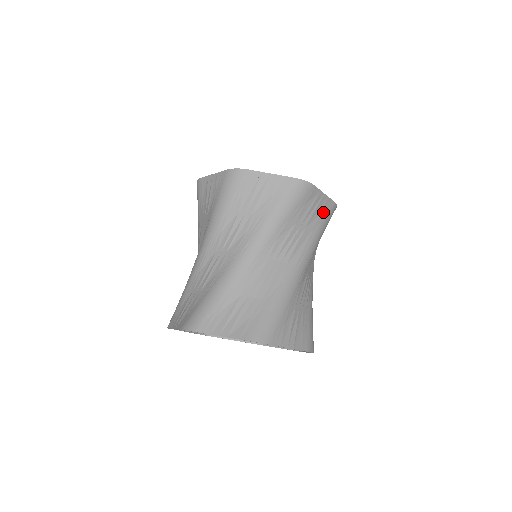
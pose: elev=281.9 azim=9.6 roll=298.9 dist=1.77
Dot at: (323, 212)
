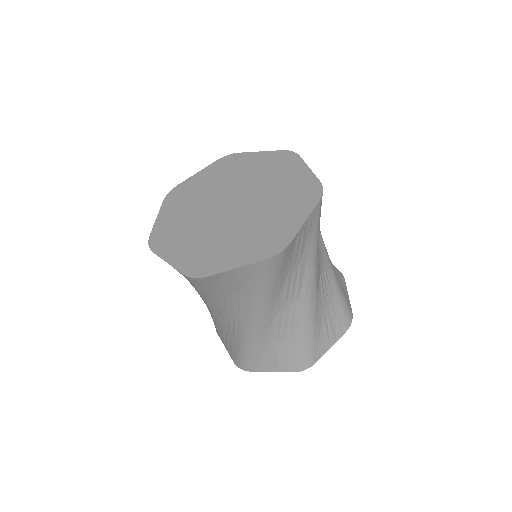
Dot at: (253, 276)
